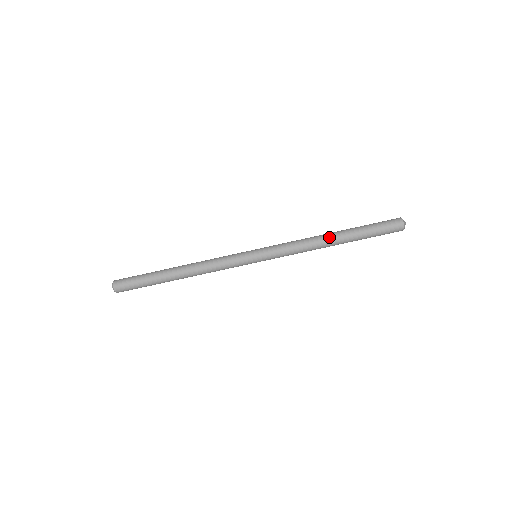
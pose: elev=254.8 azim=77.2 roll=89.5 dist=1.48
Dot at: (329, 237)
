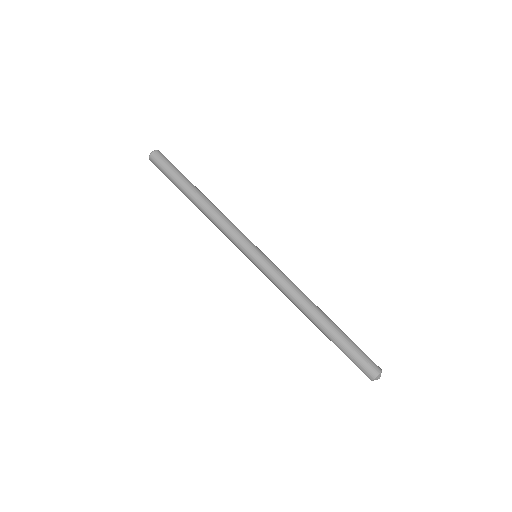
Dot at: occluded
